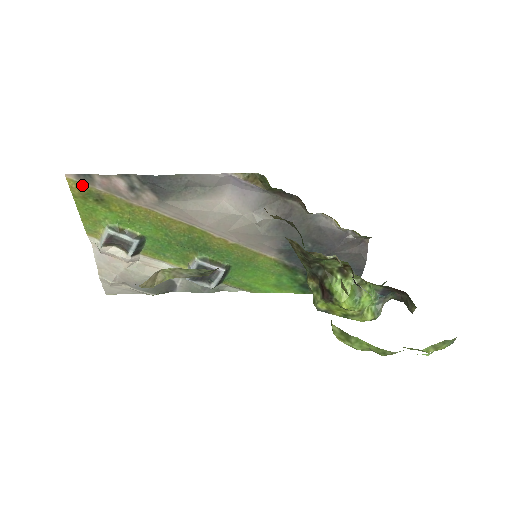
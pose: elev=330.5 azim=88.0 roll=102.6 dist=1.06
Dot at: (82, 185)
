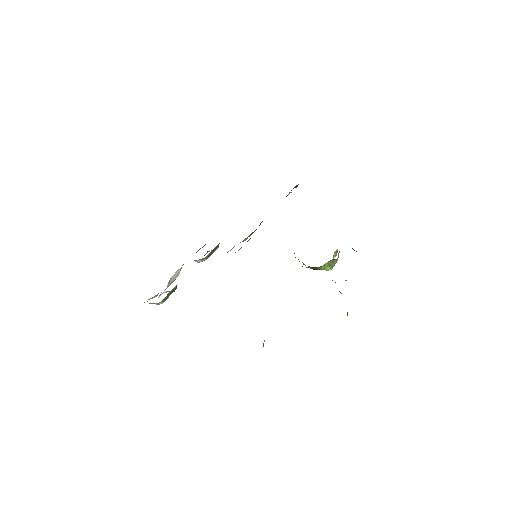
Dot at: occluded
